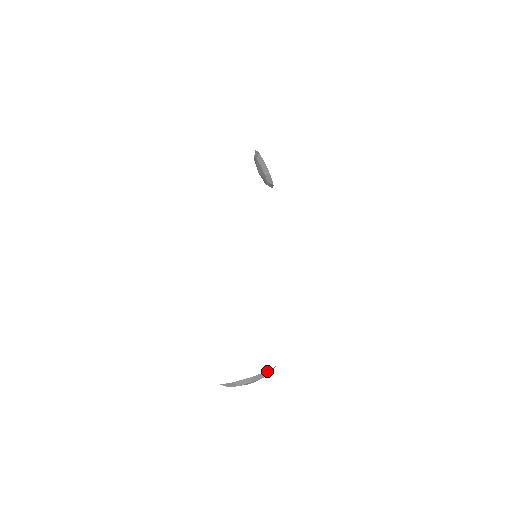
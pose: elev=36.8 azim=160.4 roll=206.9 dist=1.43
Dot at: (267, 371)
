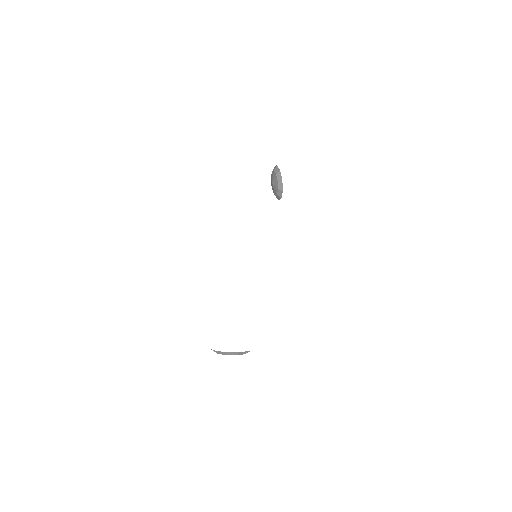
Dot at: (249, 351)
